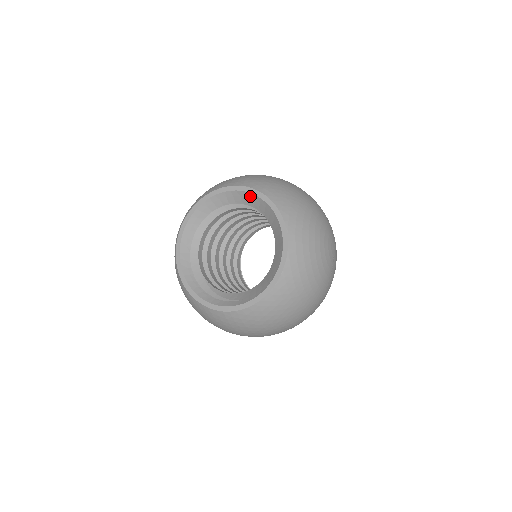
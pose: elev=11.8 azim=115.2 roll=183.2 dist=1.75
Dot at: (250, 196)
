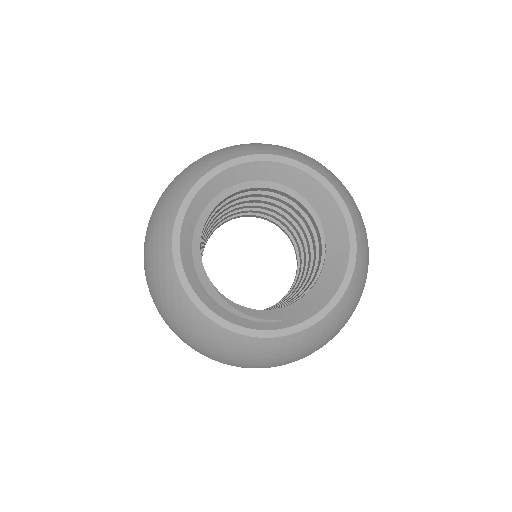
Dot at: (297, 173)
